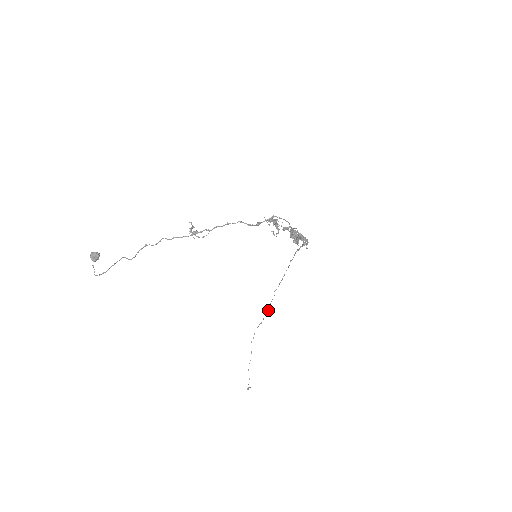
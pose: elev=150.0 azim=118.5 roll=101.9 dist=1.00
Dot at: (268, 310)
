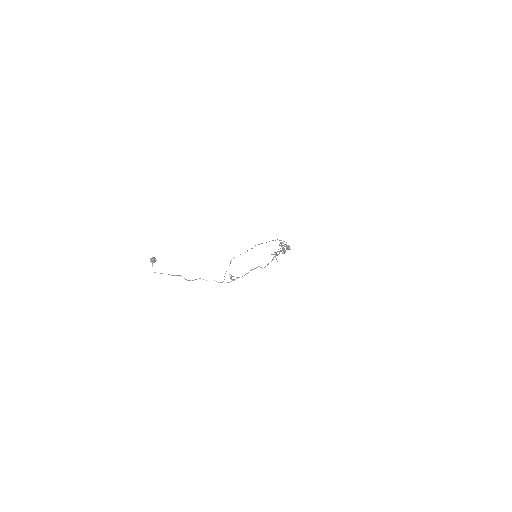
Dot at: occluded
